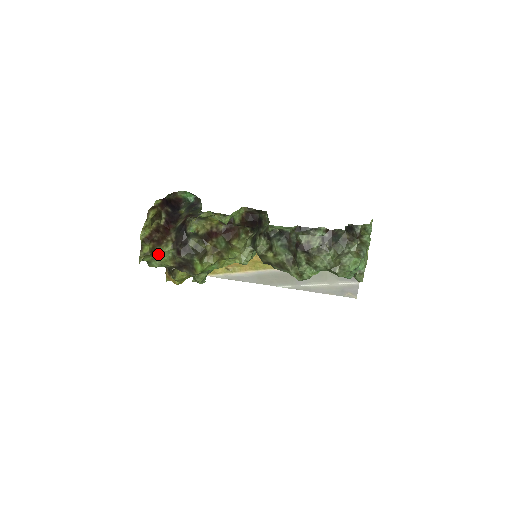
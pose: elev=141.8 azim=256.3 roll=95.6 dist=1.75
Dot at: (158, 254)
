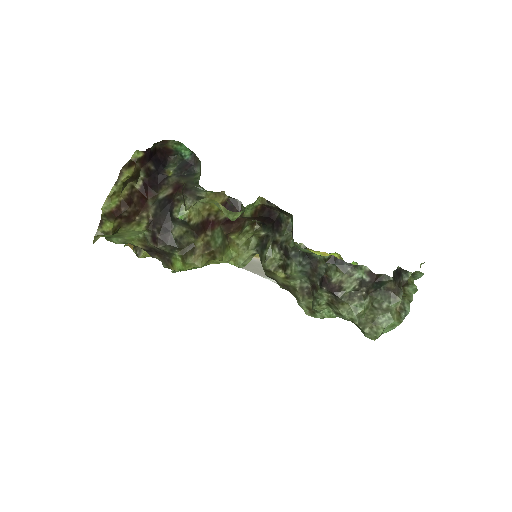
Dot at: (124, 232)
